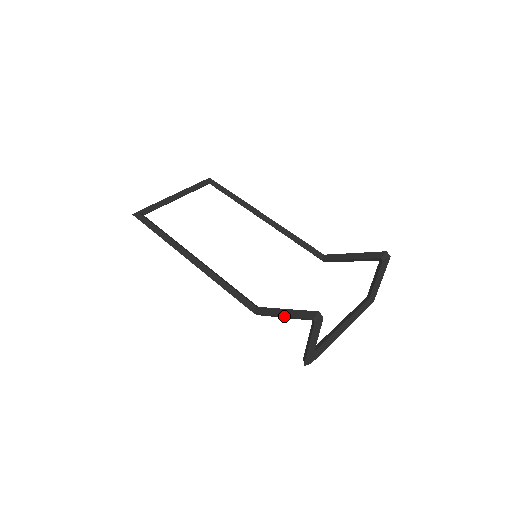
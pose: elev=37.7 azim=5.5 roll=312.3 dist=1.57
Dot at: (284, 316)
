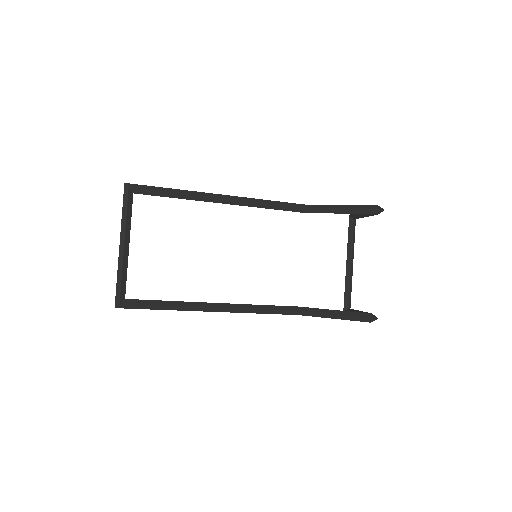
Dot at: occluded
